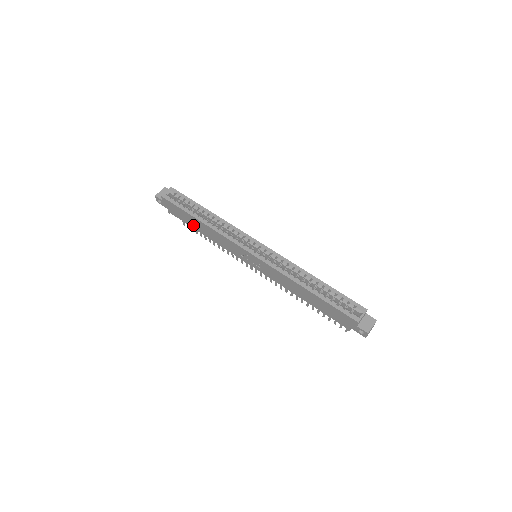
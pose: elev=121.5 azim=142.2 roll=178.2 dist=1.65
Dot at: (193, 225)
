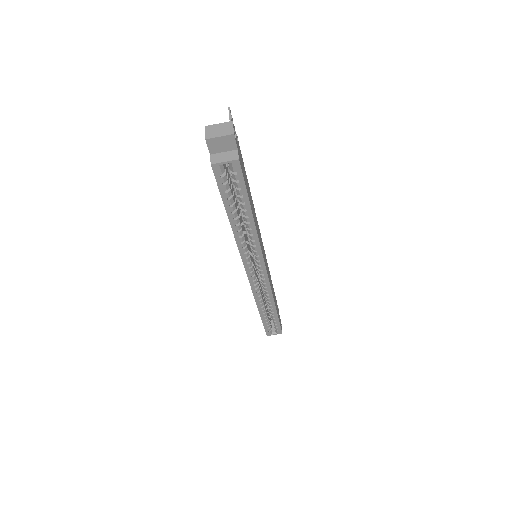
Dot at: occluded
